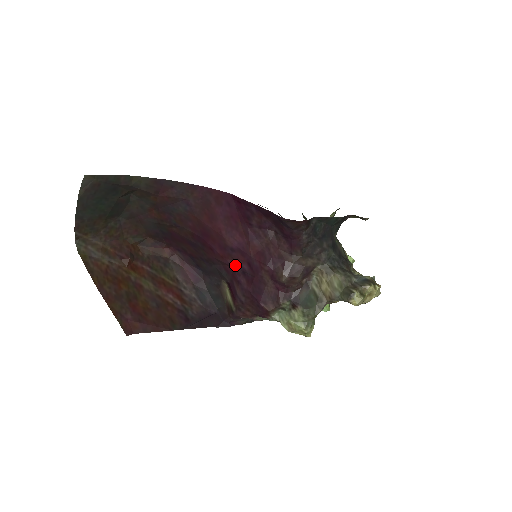
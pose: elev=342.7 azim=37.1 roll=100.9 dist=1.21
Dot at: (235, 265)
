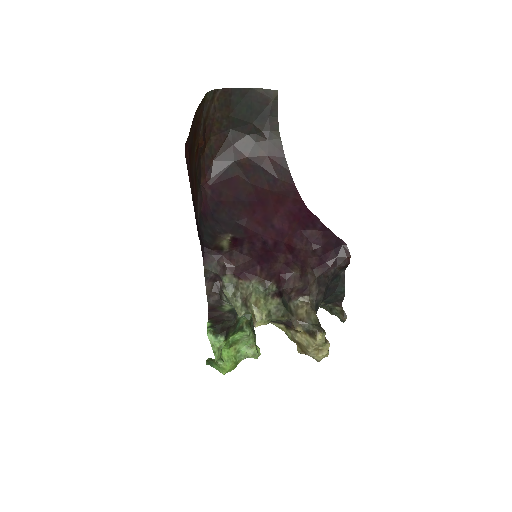
Dot at: (262, 234)
